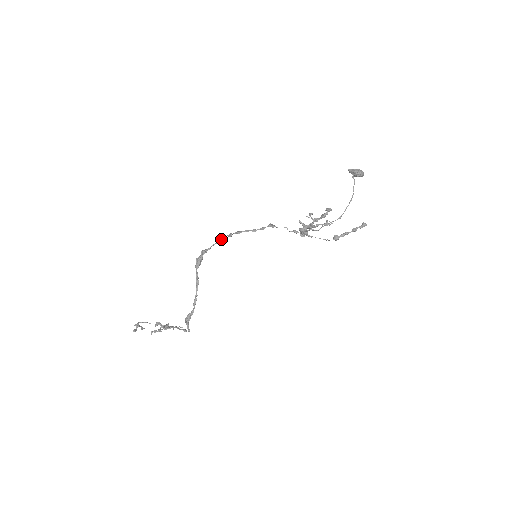
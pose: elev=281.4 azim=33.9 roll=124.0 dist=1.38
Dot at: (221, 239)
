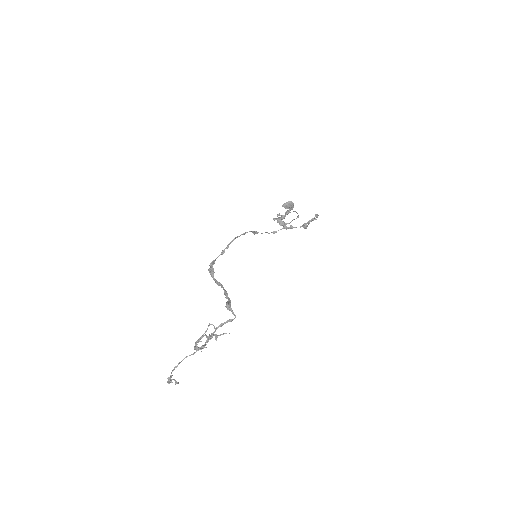
Dot at: occluded
